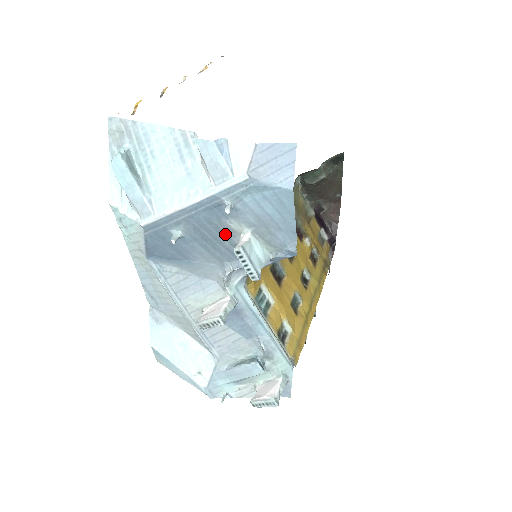
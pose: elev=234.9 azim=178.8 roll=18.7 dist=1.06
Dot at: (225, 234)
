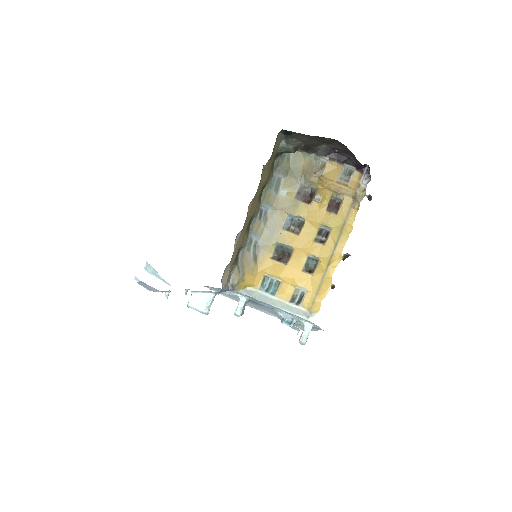
Dot at: occluded
